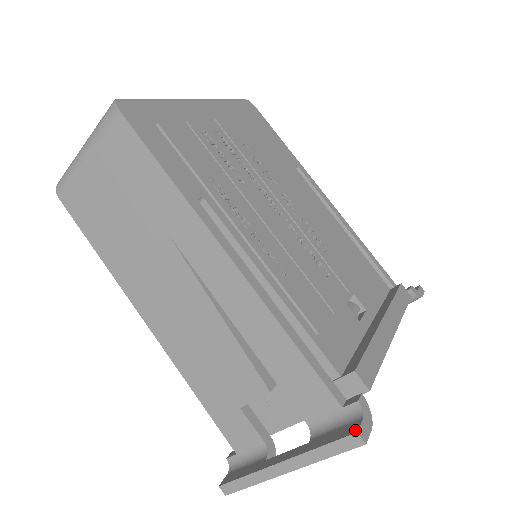
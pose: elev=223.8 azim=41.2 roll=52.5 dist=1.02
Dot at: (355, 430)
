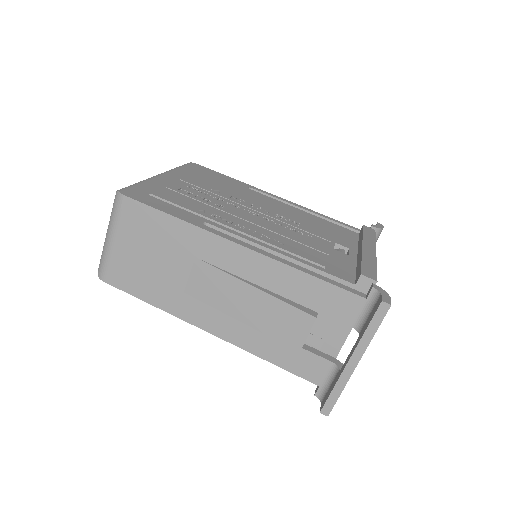
Dot at: (380, 302)
